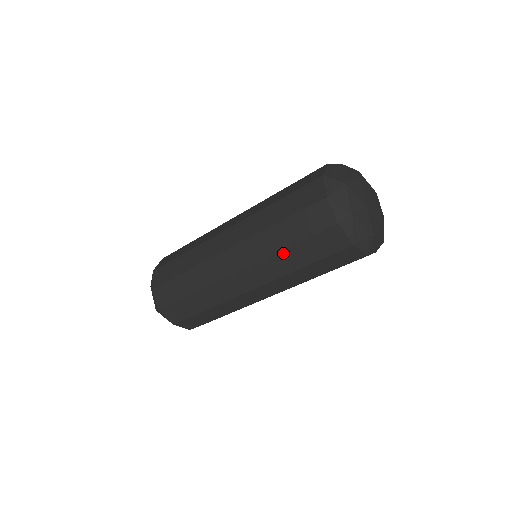
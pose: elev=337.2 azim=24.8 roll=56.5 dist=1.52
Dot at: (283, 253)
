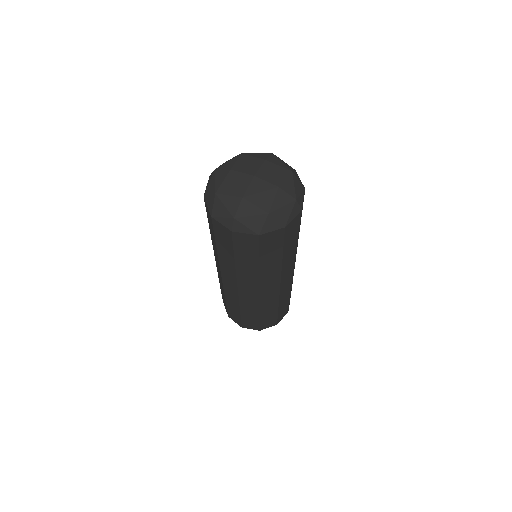
Dot at: (238, 265)
